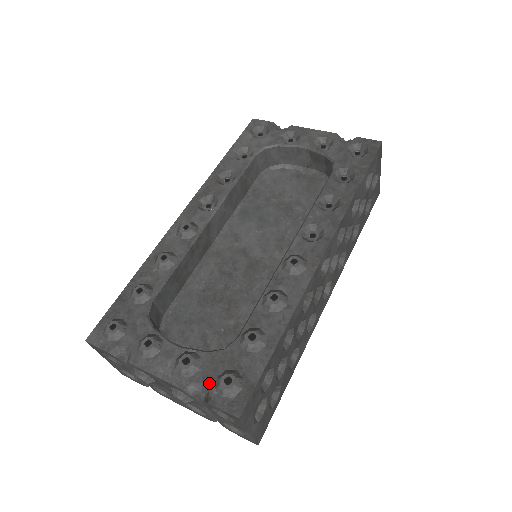
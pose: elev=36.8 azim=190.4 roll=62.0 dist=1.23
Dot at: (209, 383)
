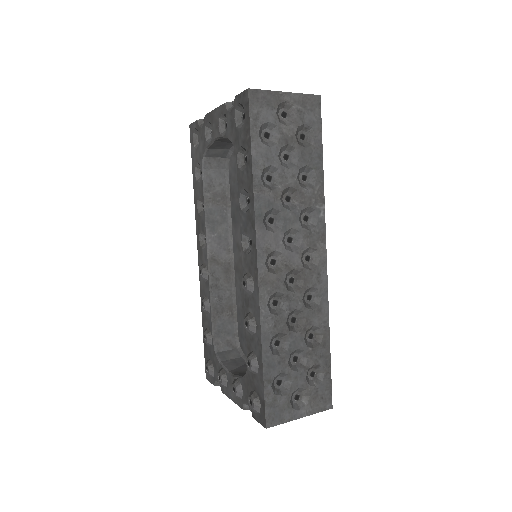
Dot at: occluded
